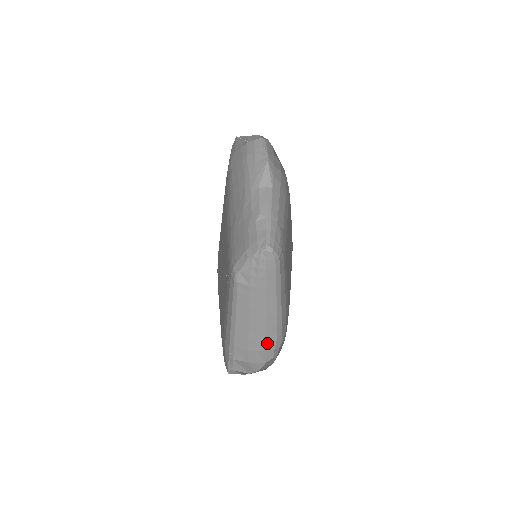
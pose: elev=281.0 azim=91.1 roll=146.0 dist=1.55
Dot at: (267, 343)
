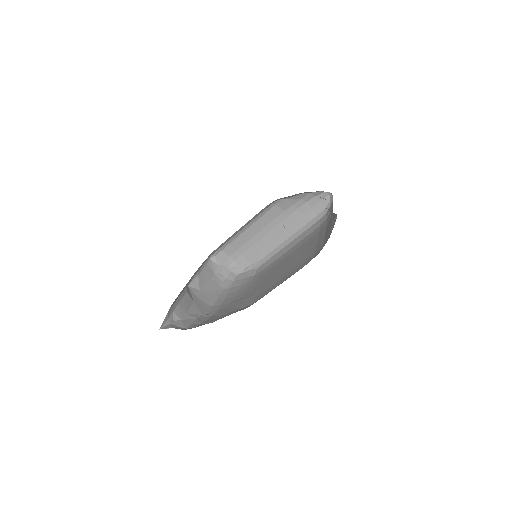
Dot at: (252, 256)
